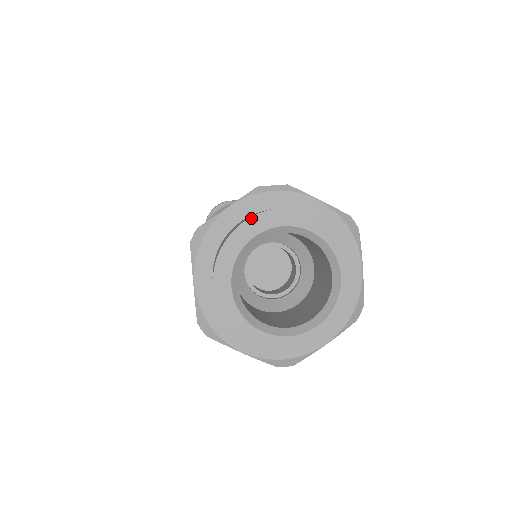
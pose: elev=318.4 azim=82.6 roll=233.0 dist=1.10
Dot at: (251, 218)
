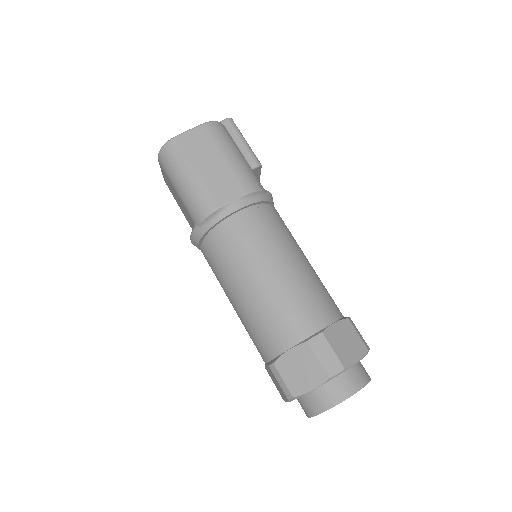
Dot at: occluded
